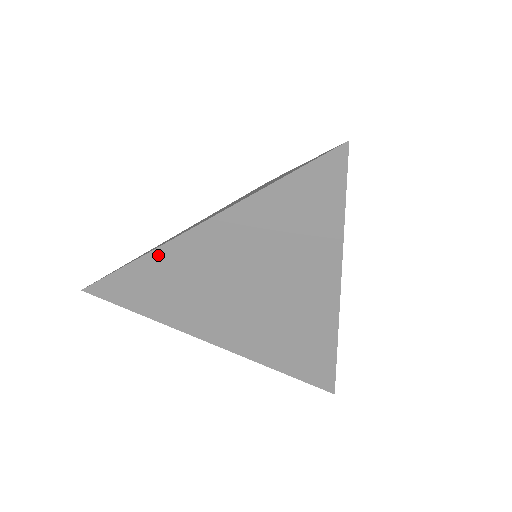
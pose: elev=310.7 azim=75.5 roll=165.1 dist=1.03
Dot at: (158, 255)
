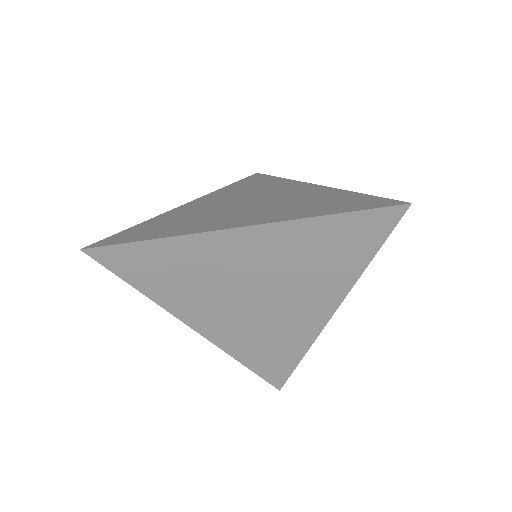
Dot at: (161, 217)
